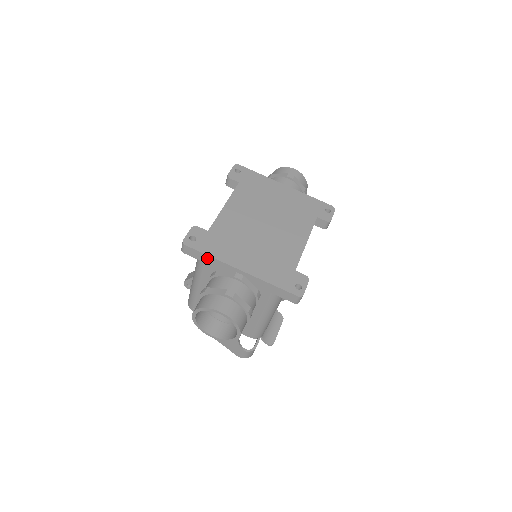
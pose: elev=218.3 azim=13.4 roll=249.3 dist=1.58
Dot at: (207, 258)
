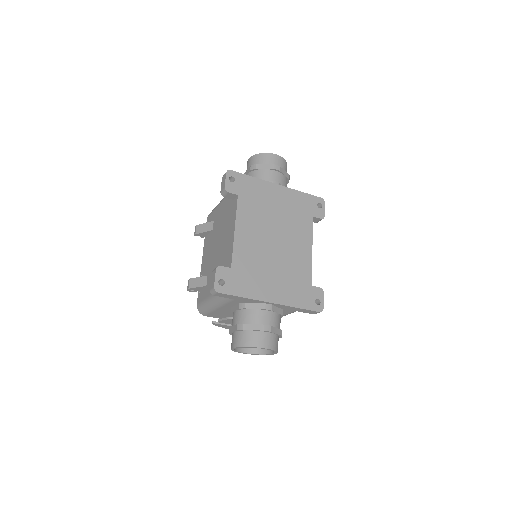
Dot at: (238, 298)
